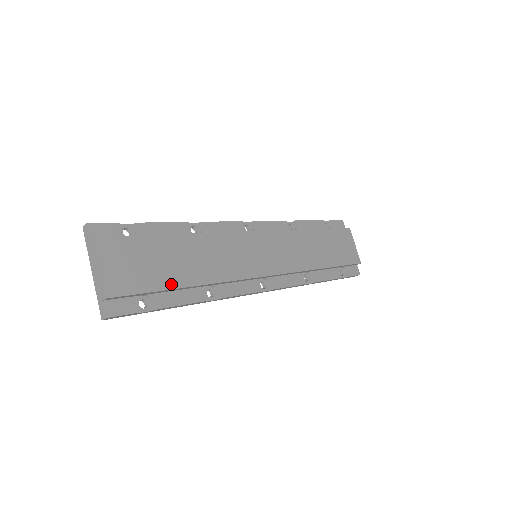
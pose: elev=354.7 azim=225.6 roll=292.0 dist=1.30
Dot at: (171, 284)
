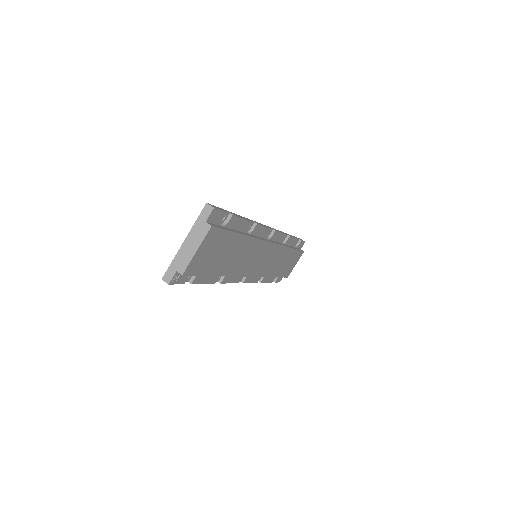
Dot at: (214, 272)
